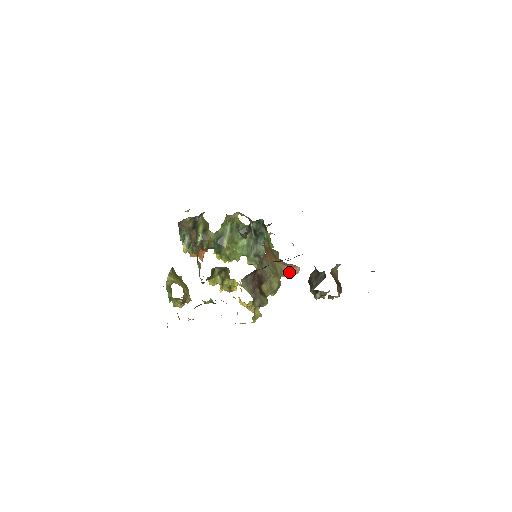
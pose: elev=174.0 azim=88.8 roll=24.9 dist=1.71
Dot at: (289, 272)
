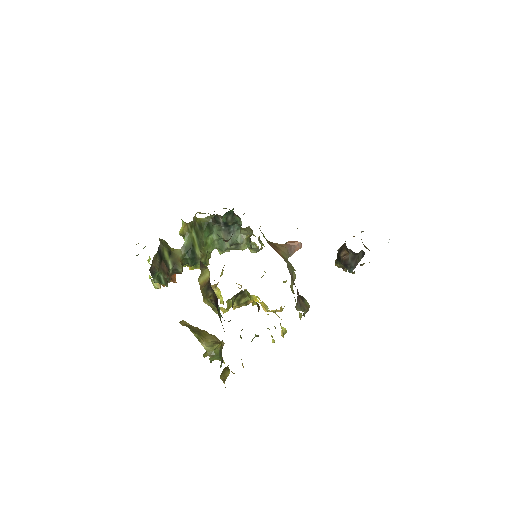
Dot at: (292, 252)
